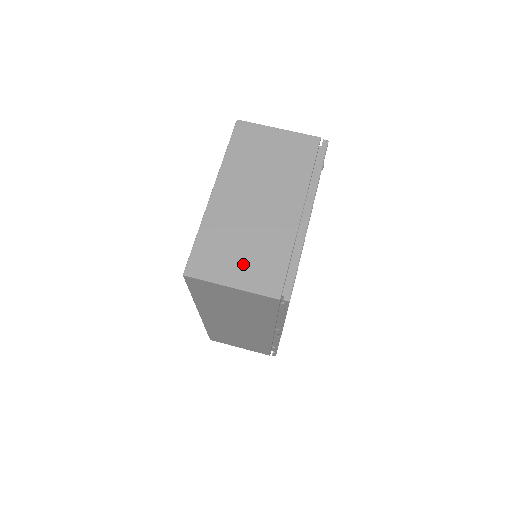
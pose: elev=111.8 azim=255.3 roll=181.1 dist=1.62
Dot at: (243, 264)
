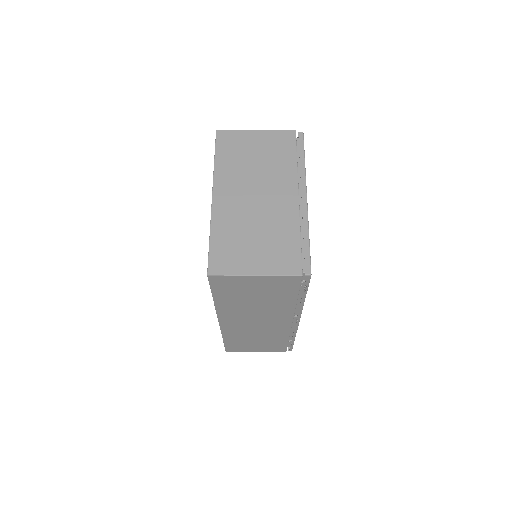
Dot at: (260, 253)
